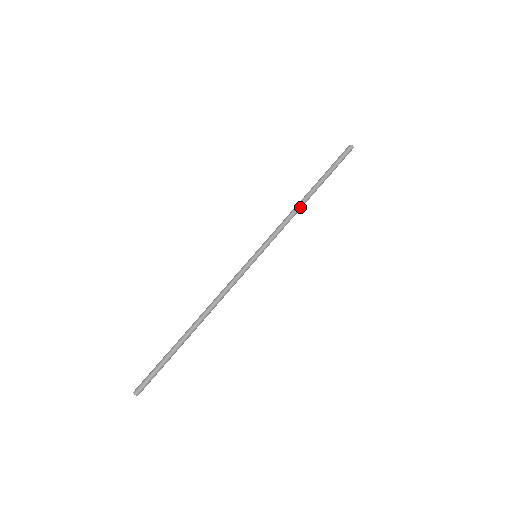
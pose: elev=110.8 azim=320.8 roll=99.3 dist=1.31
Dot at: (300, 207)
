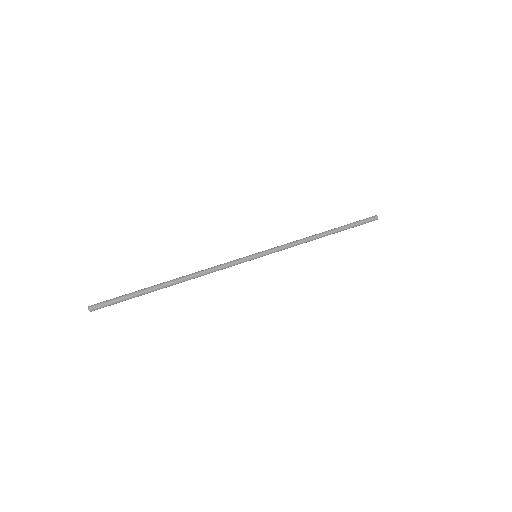
Dot at: (312, 237)
